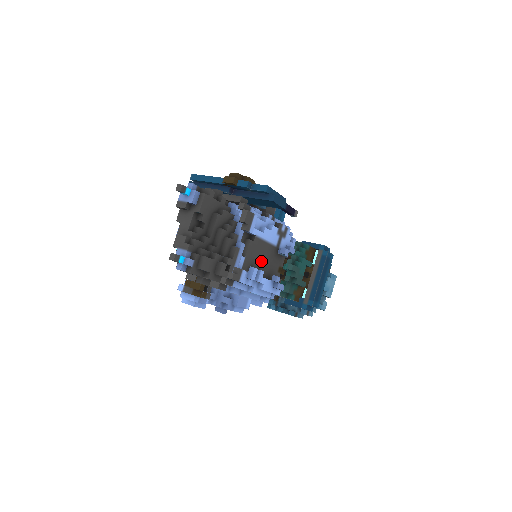
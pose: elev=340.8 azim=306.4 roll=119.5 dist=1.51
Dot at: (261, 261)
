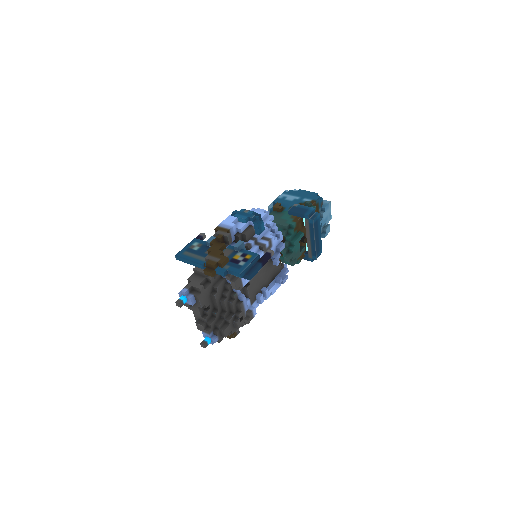
Dot at: (262, 282)
